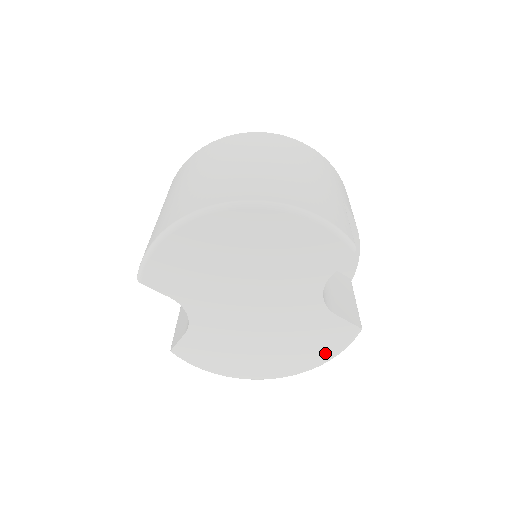
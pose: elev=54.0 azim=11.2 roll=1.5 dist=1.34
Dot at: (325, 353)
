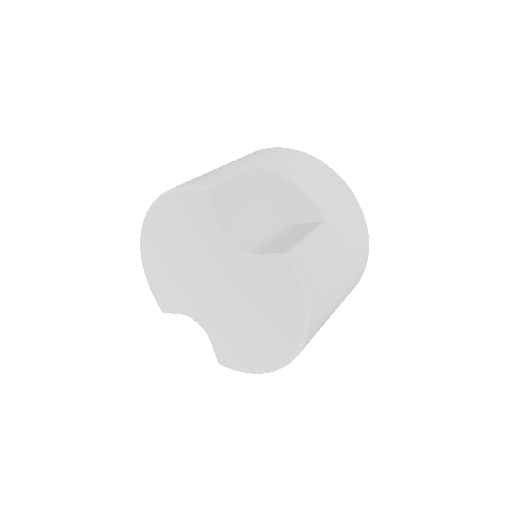
Dot at: (293, 300)
